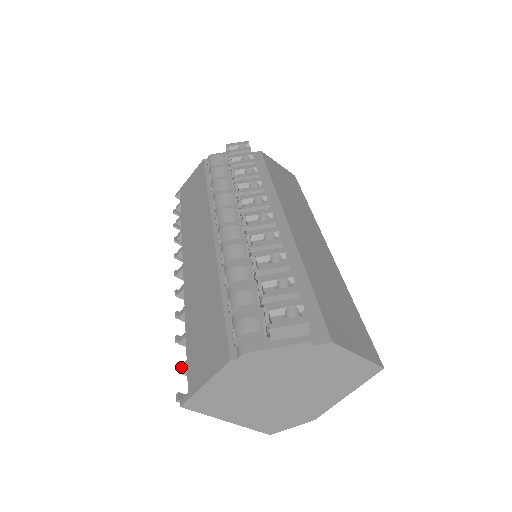
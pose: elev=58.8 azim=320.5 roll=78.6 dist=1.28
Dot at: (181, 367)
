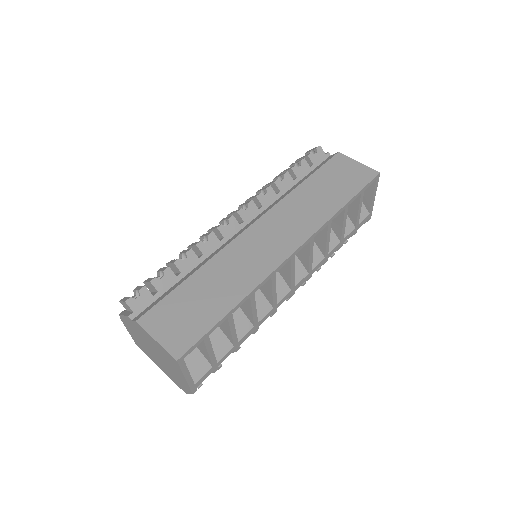
Dot at: occluded
